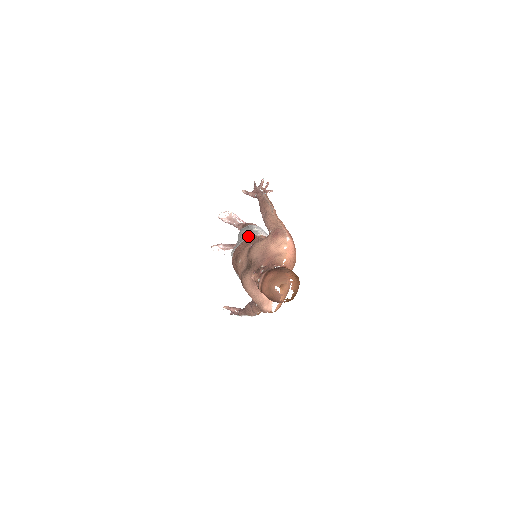
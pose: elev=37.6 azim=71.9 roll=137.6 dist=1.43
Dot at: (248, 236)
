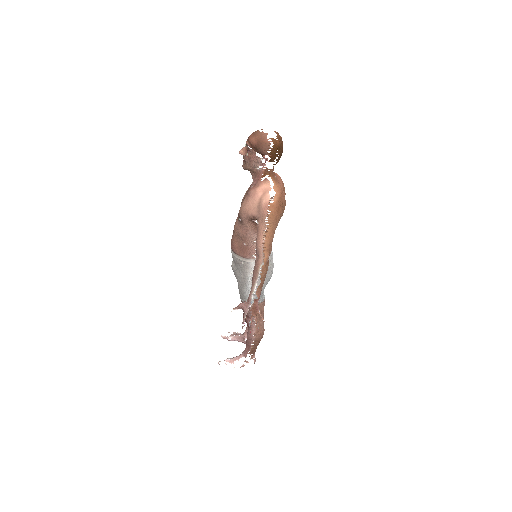
Dot at: occluded
